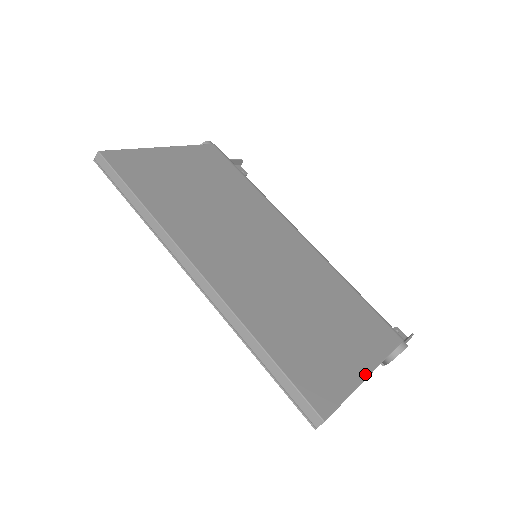
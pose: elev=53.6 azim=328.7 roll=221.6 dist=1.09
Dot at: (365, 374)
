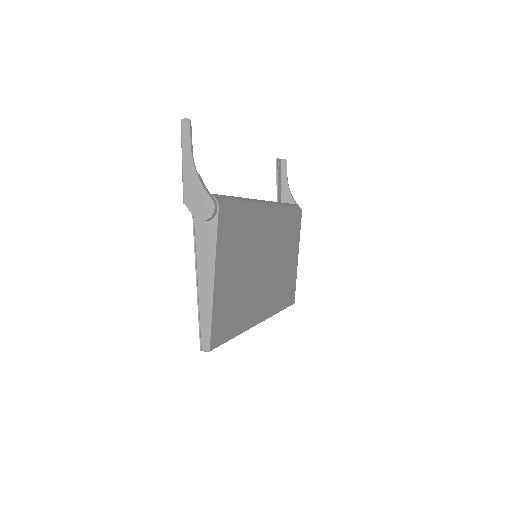
Dot at: (297, 261)
